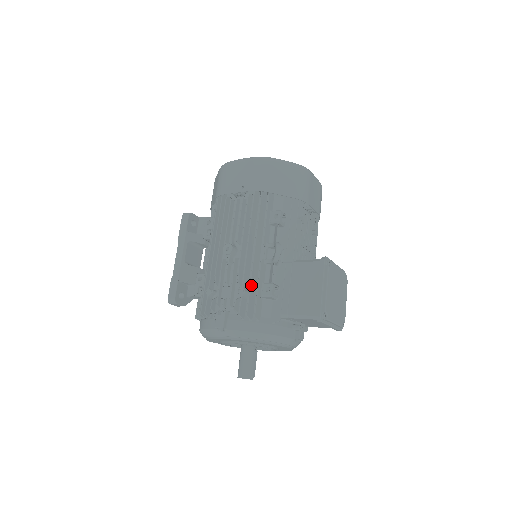
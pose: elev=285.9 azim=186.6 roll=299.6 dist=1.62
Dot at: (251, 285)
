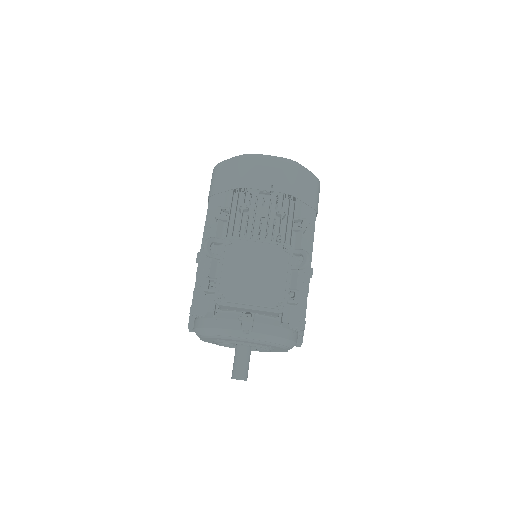
Dot at: (198, 284)
